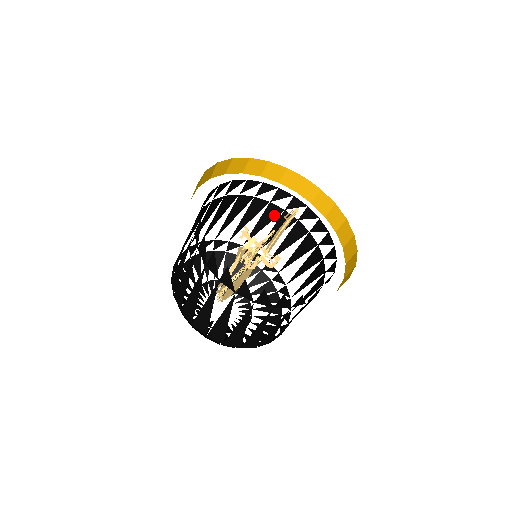
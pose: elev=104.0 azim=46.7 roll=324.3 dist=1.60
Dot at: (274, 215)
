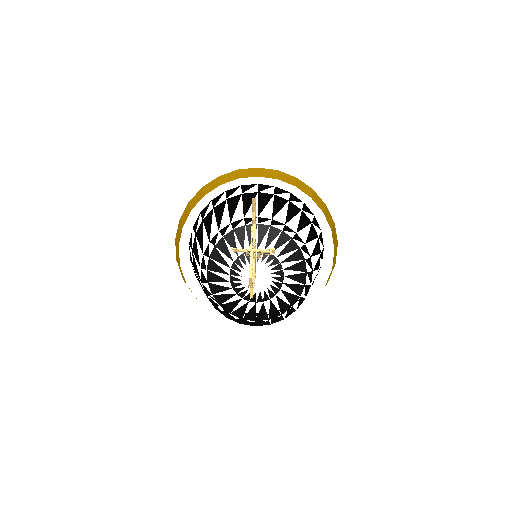
Dot at: (237, 200)
